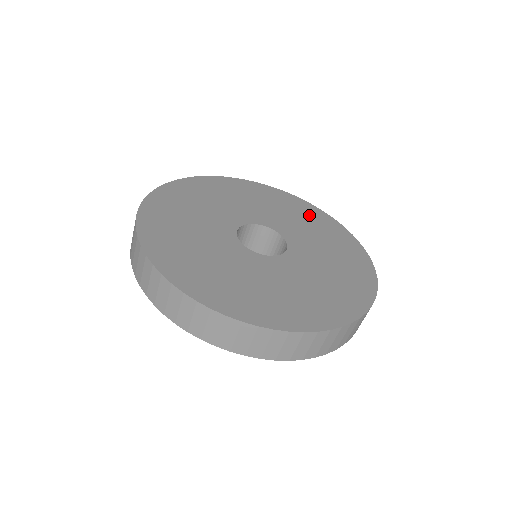
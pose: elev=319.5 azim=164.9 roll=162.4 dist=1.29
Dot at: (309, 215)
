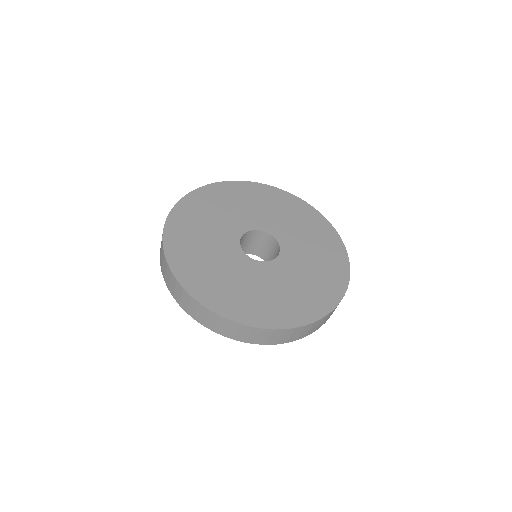
Dot at: (320, 233)
